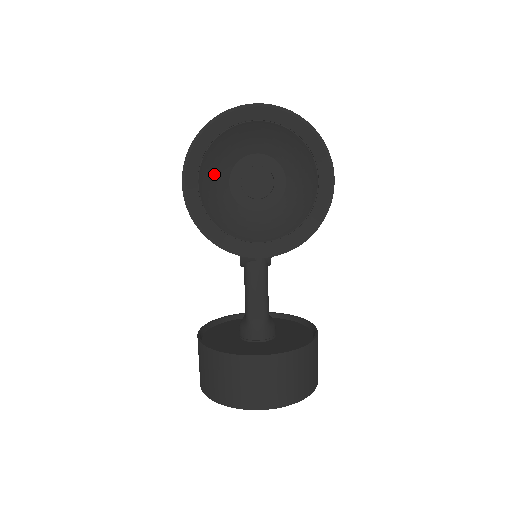
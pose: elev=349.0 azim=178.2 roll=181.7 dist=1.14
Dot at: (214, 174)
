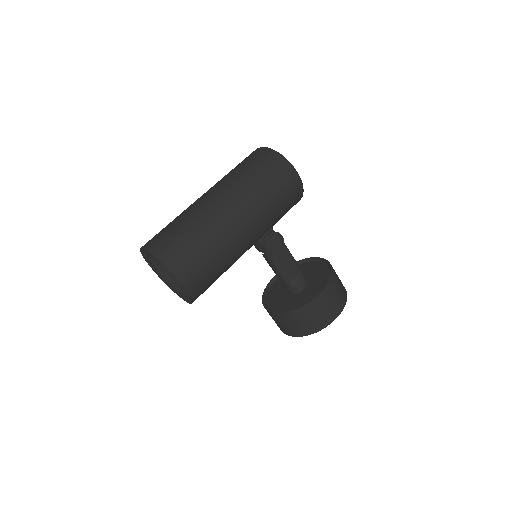
Dot at: (162, 264)
